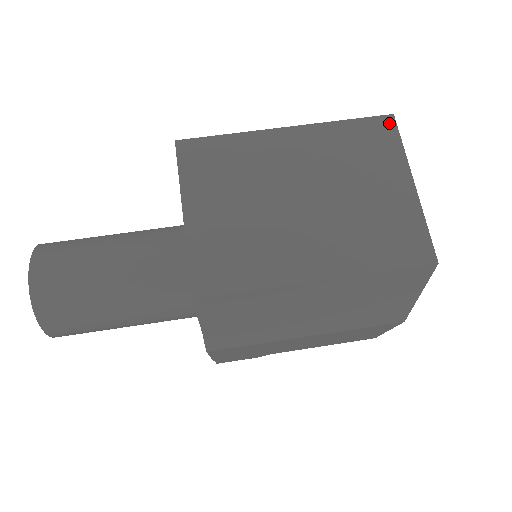
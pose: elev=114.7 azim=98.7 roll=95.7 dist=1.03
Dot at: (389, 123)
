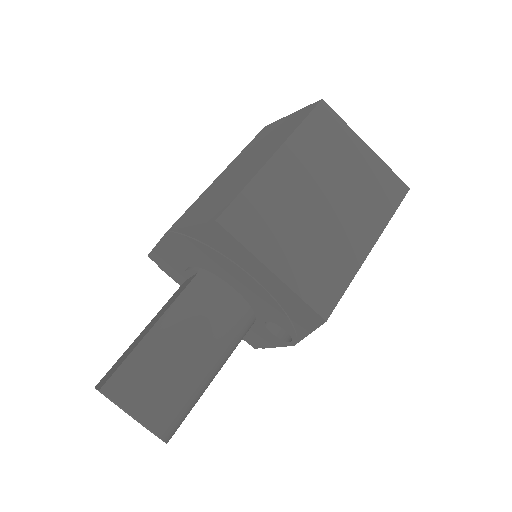
Dot at: (325, 108)
